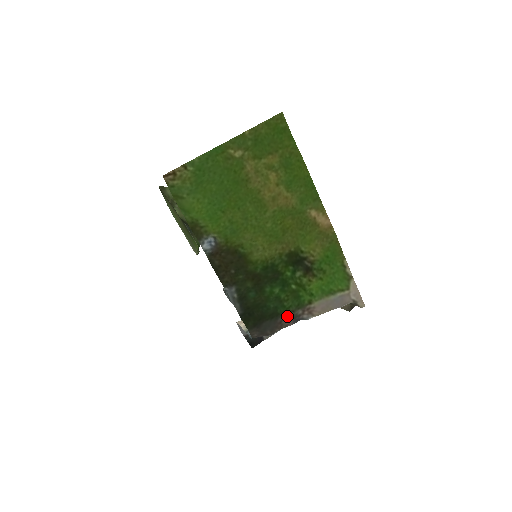
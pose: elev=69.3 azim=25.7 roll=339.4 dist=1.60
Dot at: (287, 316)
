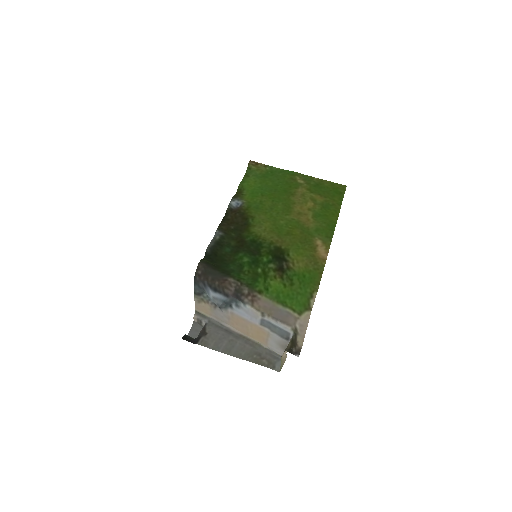
Dot at: (234, 281)
